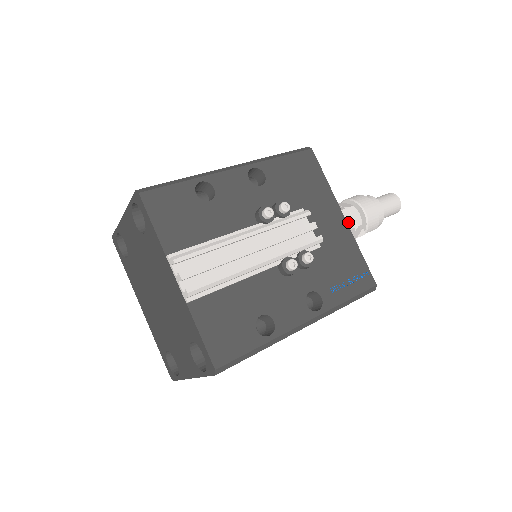
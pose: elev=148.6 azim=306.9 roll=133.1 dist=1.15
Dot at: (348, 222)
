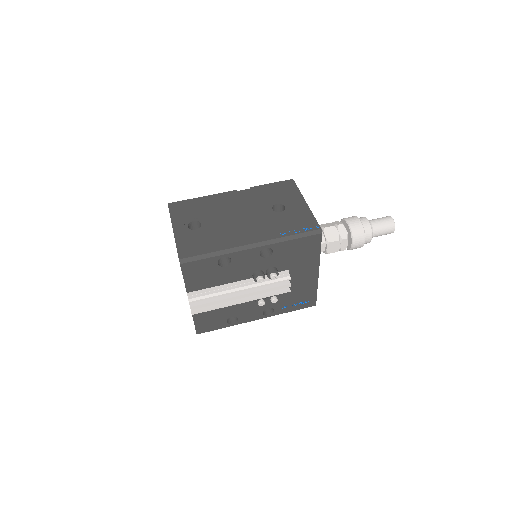
Dot at: (334, 249)
